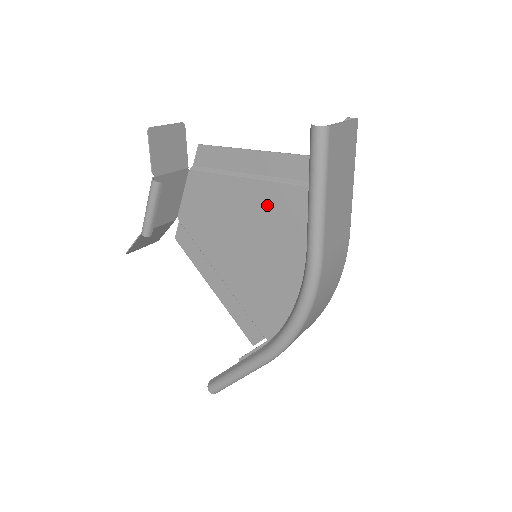
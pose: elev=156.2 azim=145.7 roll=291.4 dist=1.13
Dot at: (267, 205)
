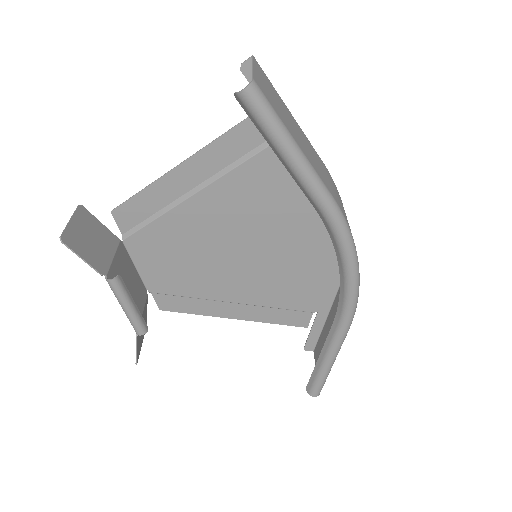
Dot at: (227, 206)
